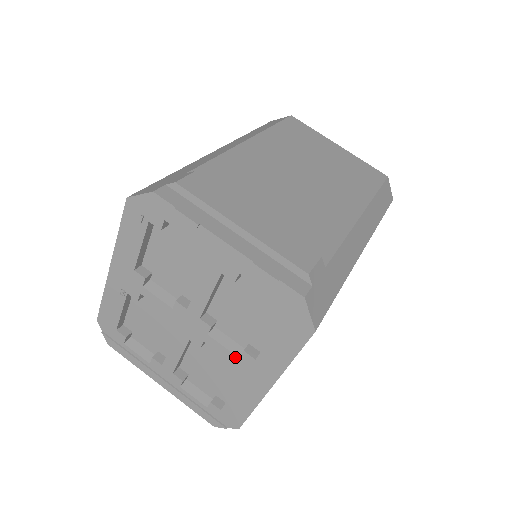
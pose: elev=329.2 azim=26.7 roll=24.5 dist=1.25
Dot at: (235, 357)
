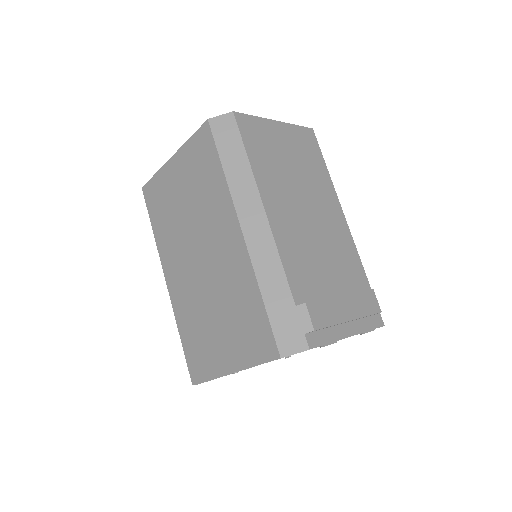
Dot at: occluded
